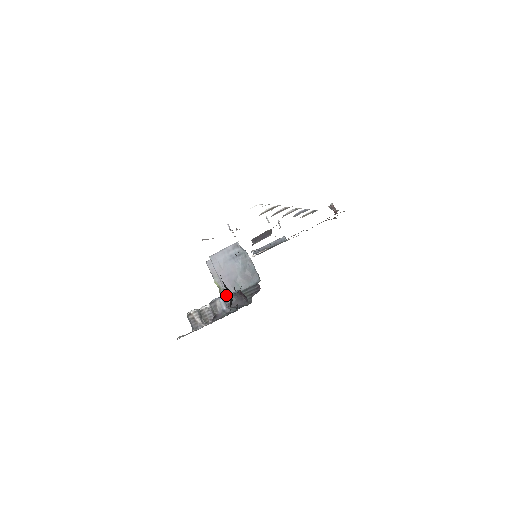
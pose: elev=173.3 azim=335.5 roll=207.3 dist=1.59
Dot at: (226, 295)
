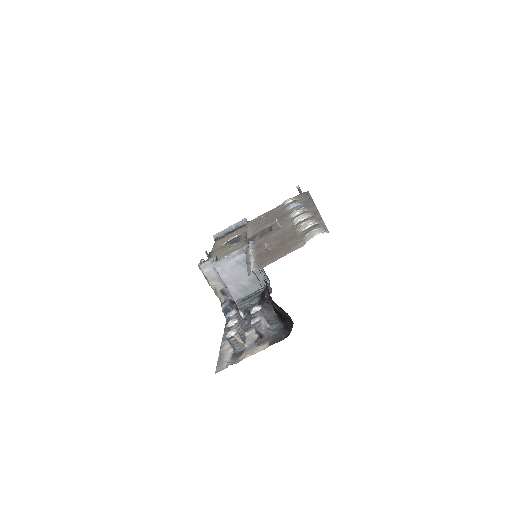
Dot at: (257, 309)
